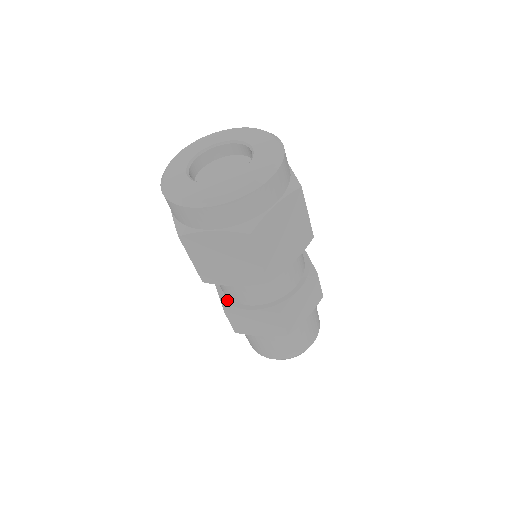
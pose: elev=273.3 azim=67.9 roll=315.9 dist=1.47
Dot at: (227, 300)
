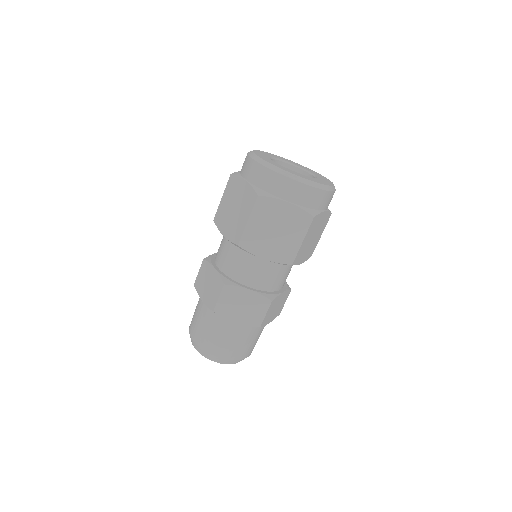
Dot at: (213, 257)
